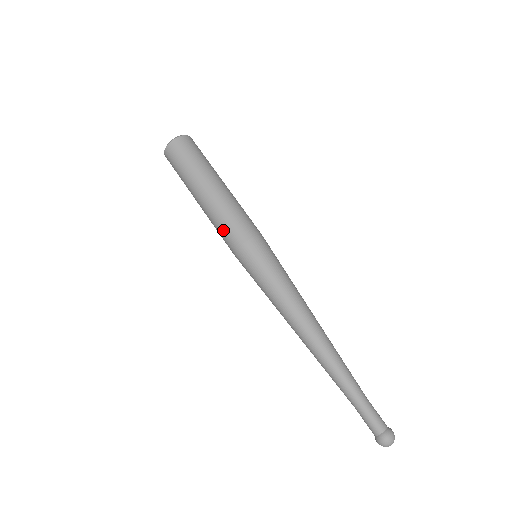
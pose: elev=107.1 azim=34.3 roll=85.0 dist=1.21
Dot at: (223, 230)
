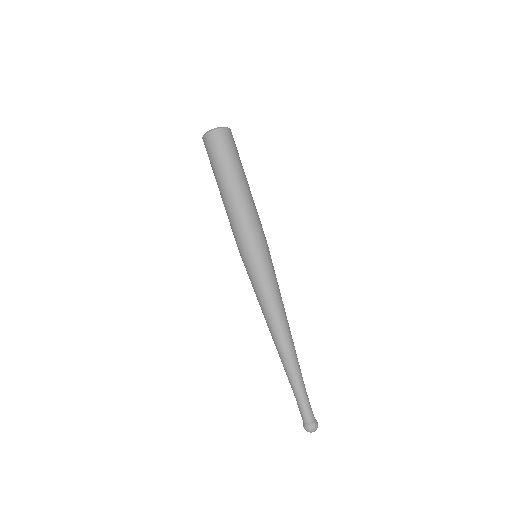
Dot at: (232, 229)
